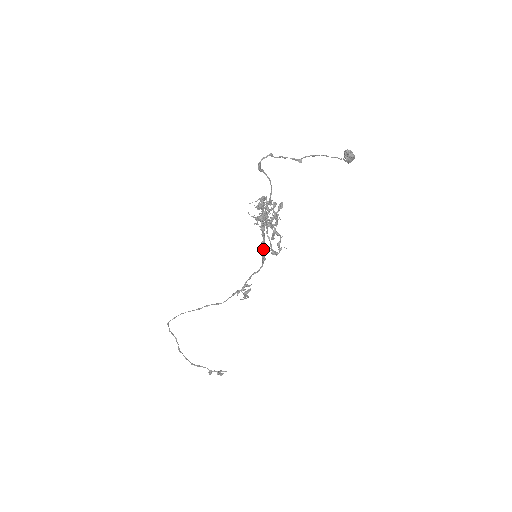
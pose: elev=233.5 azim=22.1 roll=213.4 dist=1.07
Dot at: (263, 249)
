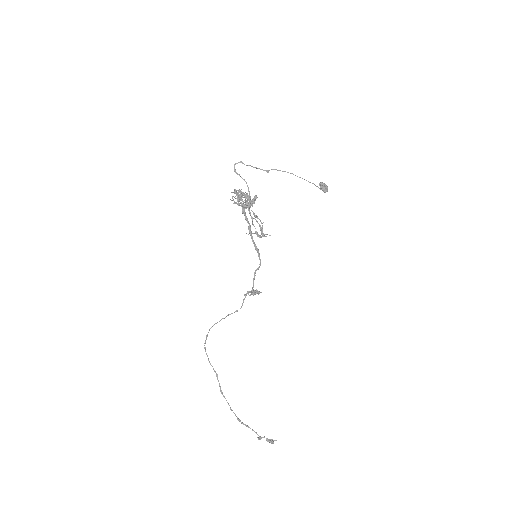
Dot at: (252, 236)
